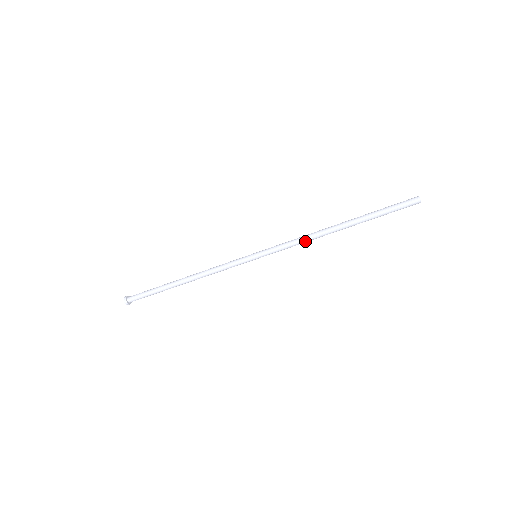
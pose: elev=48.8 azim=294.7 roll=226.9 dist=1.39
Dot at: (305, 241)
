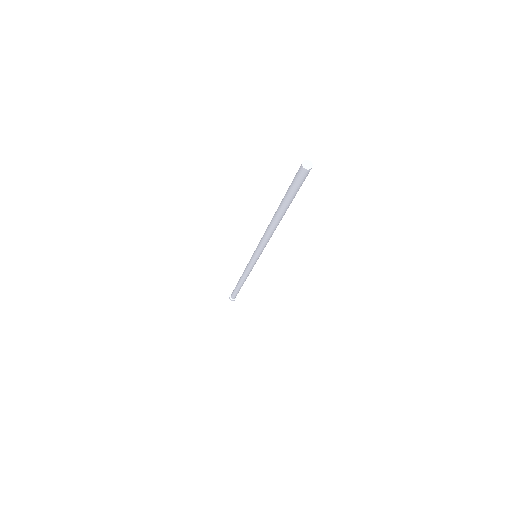
Dot at: (270, 237)
